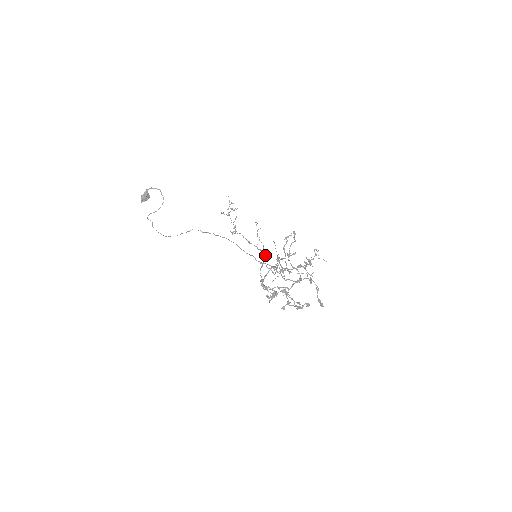
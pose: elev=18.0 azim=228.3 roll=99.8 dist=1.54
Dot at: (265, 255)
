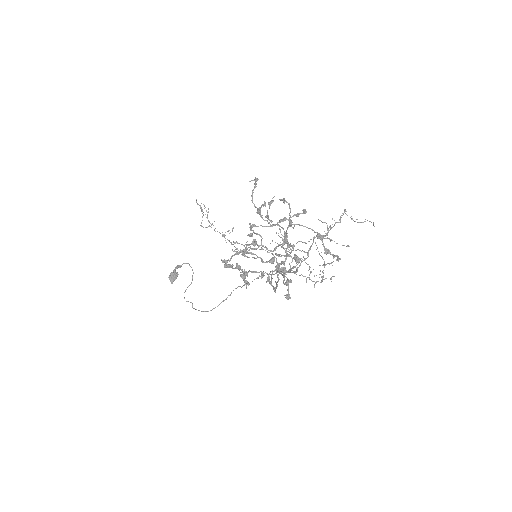
Dot at: occluded
